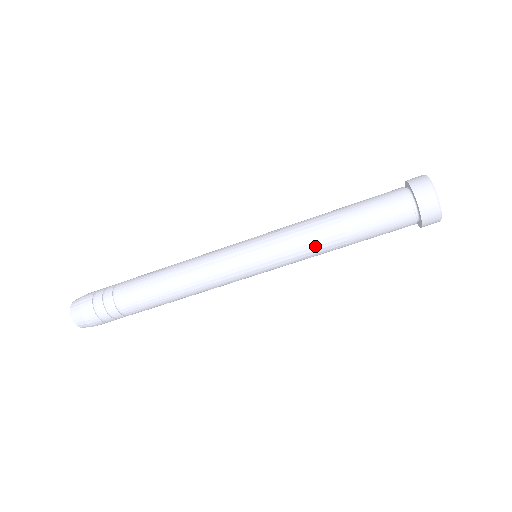
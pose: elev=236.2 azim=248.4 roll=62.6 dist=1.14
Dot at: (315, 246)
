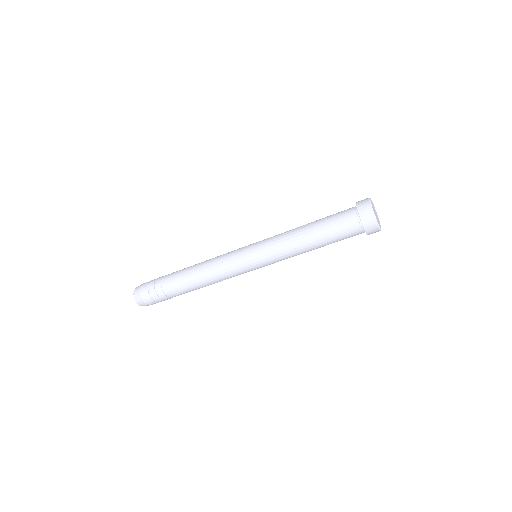
Dot at: (297, 254)
